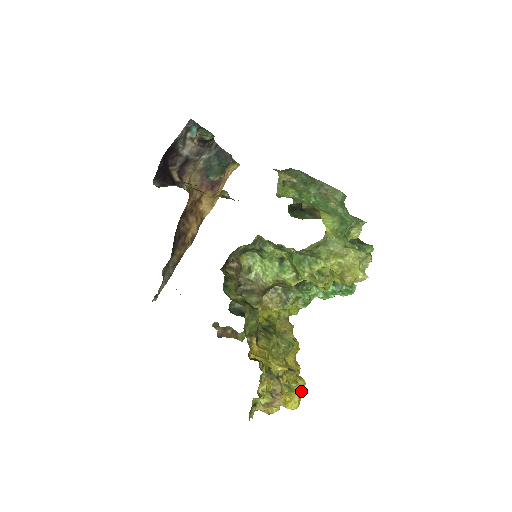
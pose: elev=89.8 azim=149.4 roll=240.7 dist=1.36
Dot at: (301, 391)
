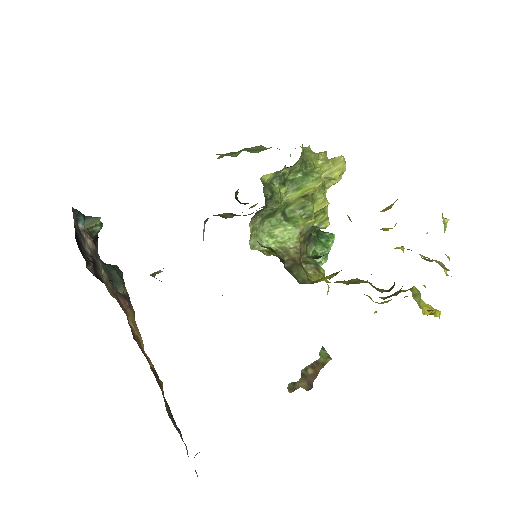
Dot at: occluded
